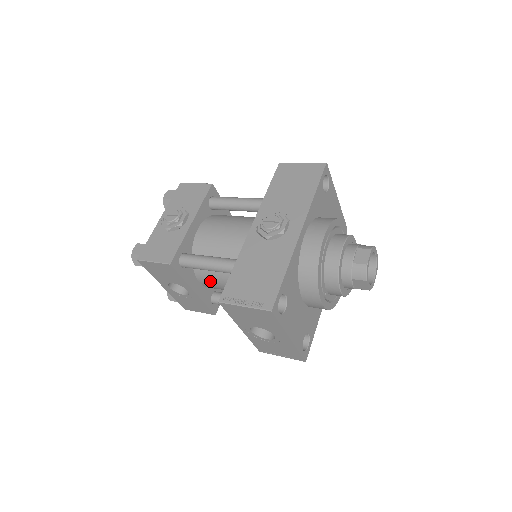
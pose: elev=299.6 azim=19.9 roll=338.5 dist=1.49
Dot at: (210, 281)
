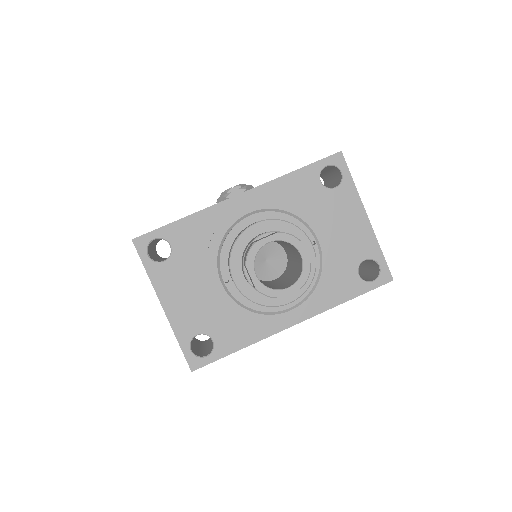
Dot at: occluded
